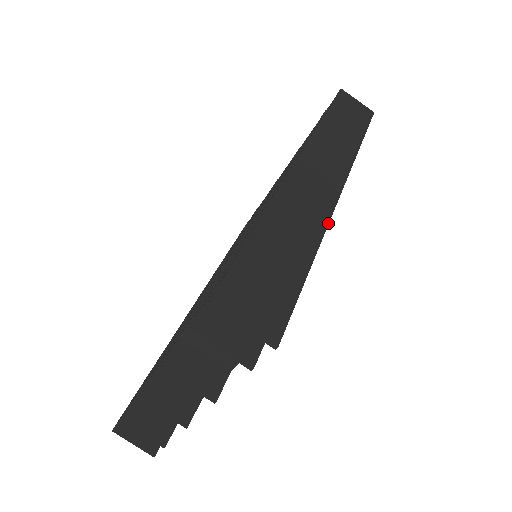
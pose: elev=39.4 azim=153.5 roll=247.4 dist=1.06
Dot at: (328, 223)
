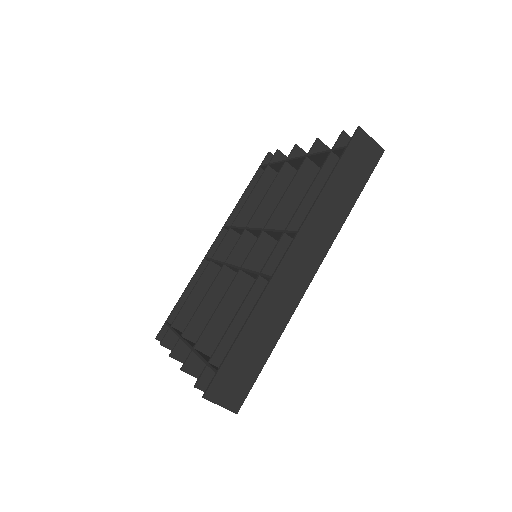
Dot at: occluded
